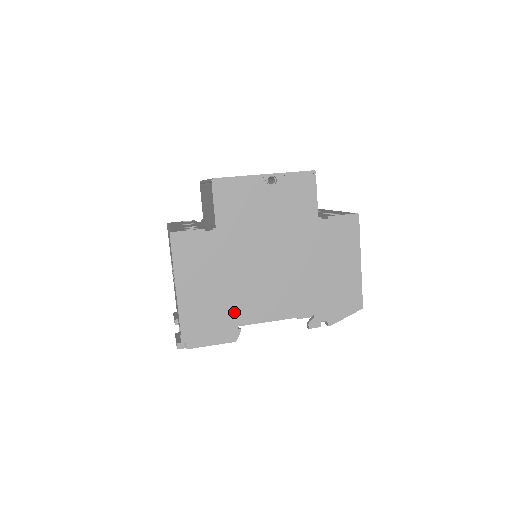
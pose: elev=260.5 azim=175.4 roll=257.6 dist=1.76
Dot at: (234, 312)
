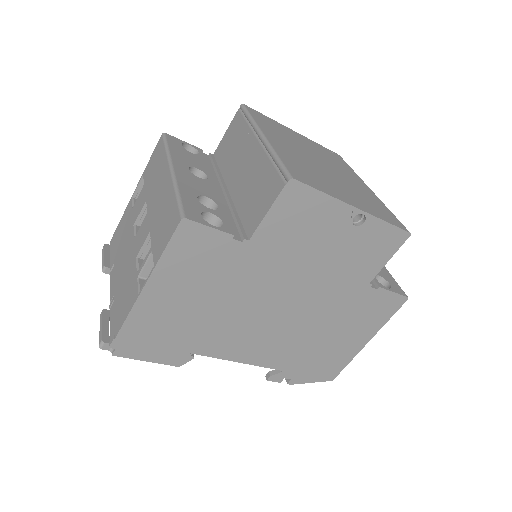
Dot at: (199, 339)
